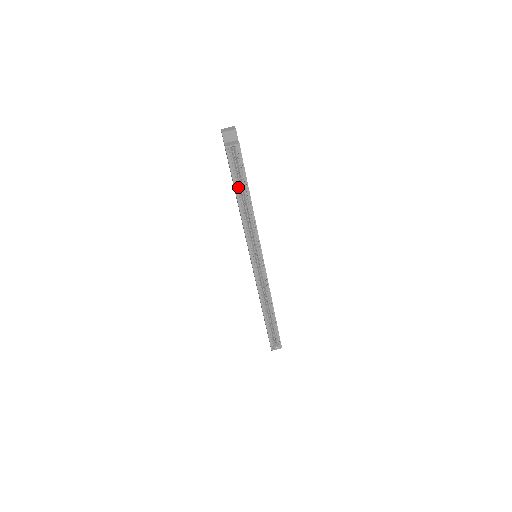
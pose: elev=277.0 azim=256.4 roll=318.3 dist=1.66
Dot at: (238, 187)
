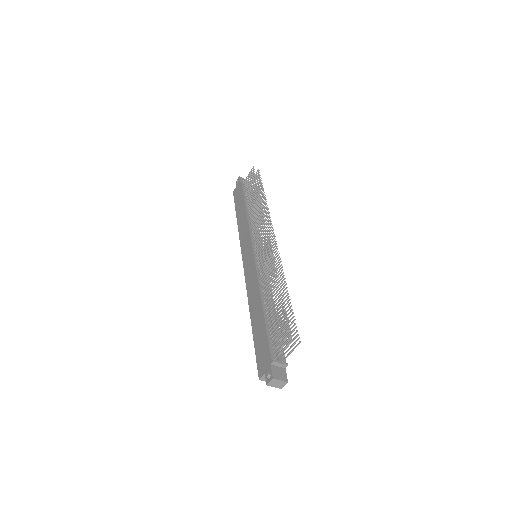
Dot at: occluded
